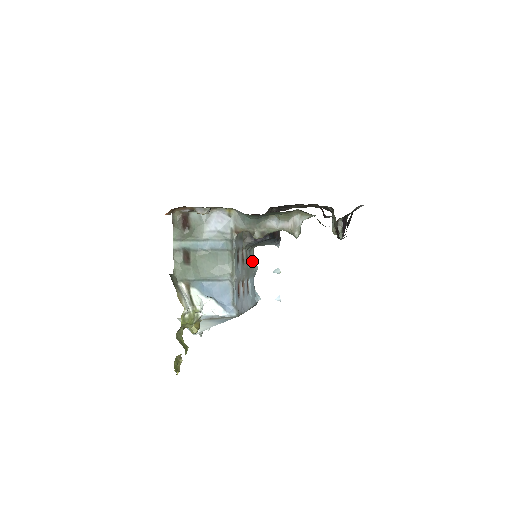
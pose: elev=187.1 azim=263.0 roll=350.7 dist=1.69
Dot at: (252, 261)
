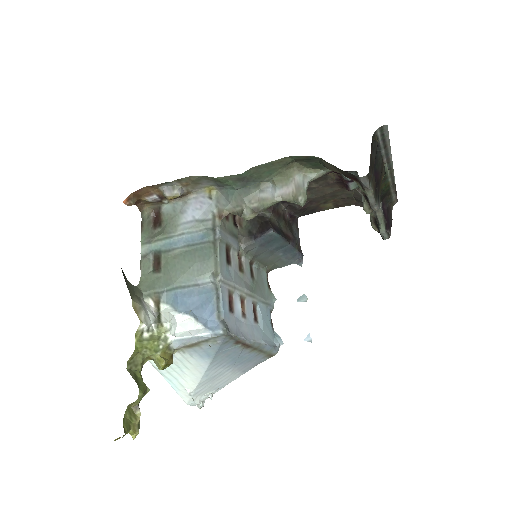
Dot at: (264, 286)
